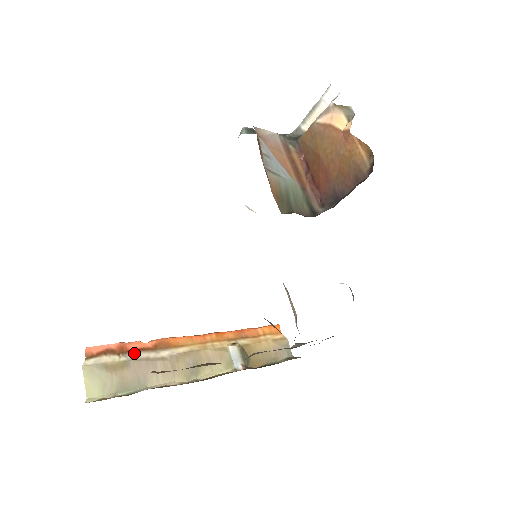
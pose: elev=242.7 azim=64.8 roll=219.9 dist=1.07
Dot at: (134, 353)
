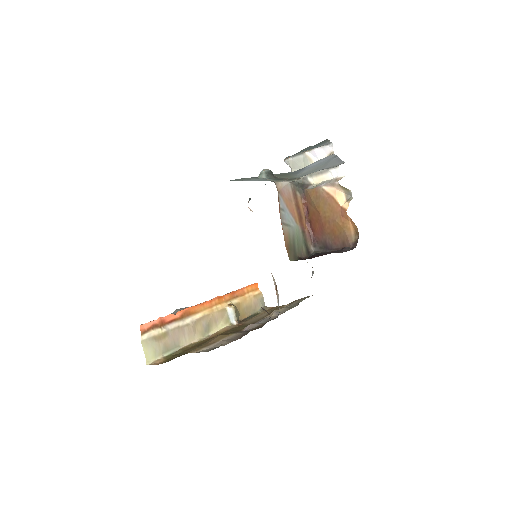
Dot at: (170, 324)
